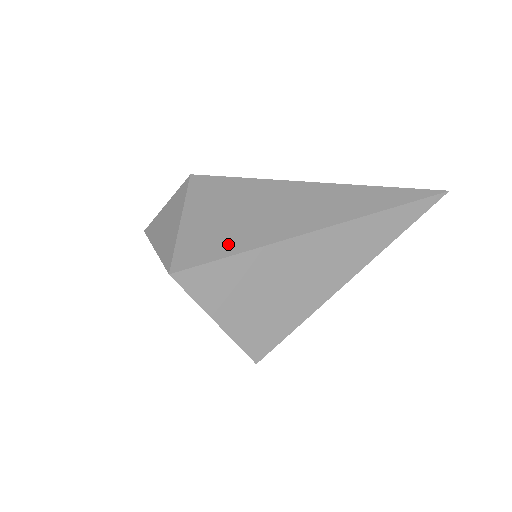
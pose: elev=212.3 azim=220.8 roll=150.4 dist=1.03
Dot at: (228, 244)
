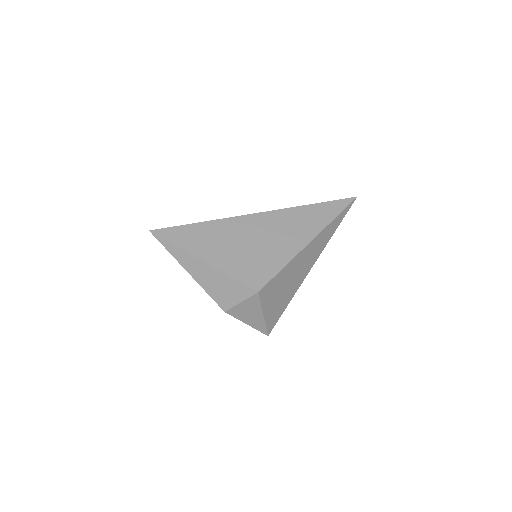
Dot at: (283, 307)
